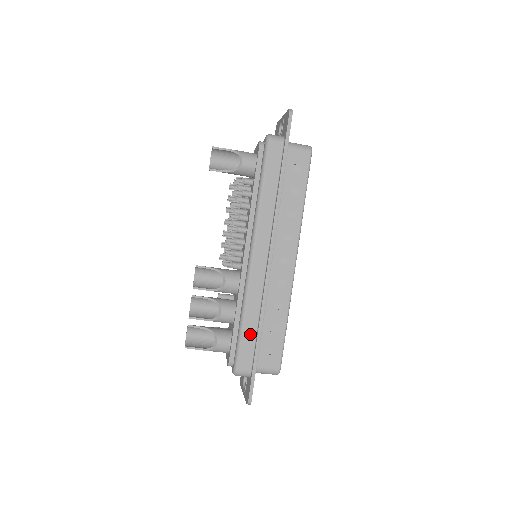
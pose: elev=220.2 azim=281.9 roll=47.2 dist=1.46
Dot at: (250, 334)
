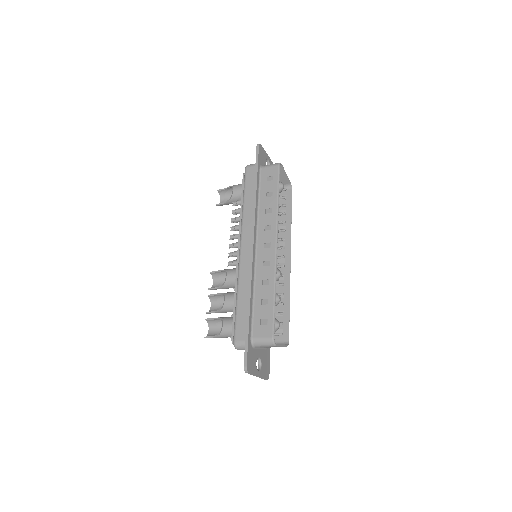
Dot at: (243, 308)
